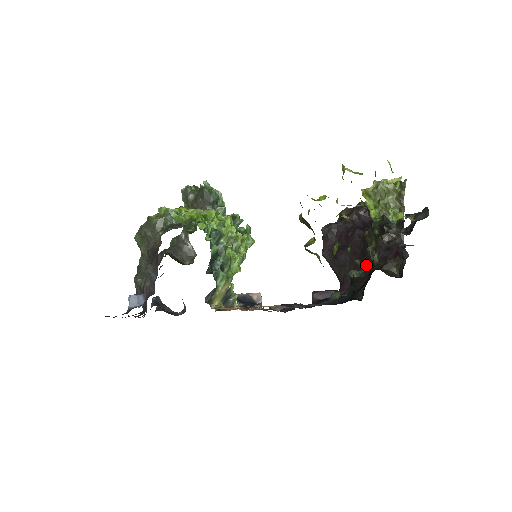
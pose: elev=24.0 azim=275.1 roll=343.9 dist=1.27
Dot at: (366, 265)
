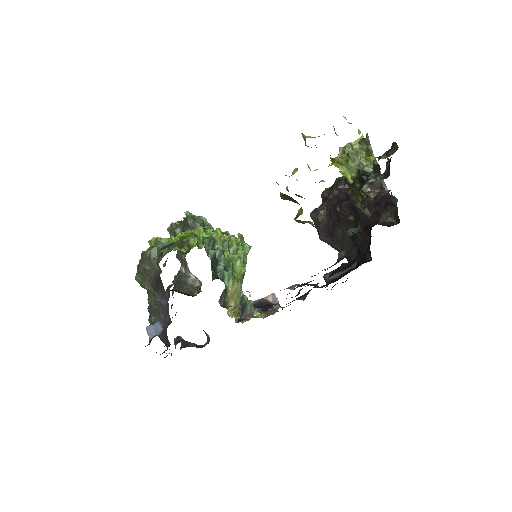
Dot at: (363, 229)
